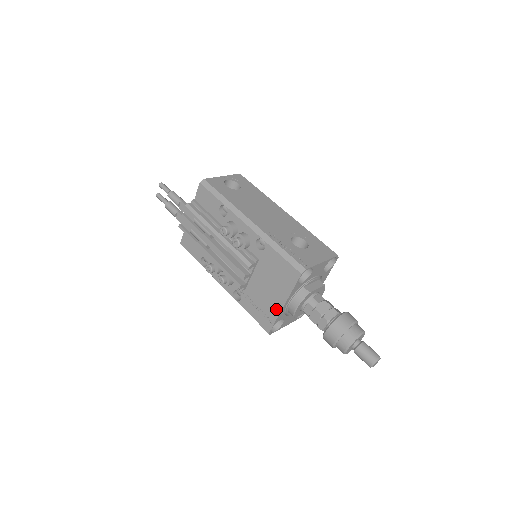
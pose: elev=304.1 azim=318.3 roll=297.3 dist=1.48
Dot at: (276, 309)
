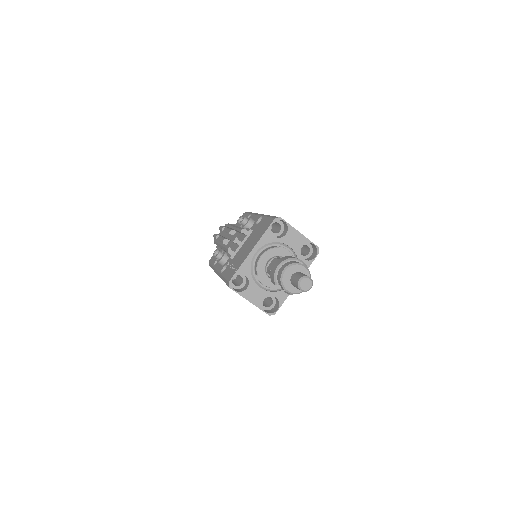
Dot at: (245, 257)
